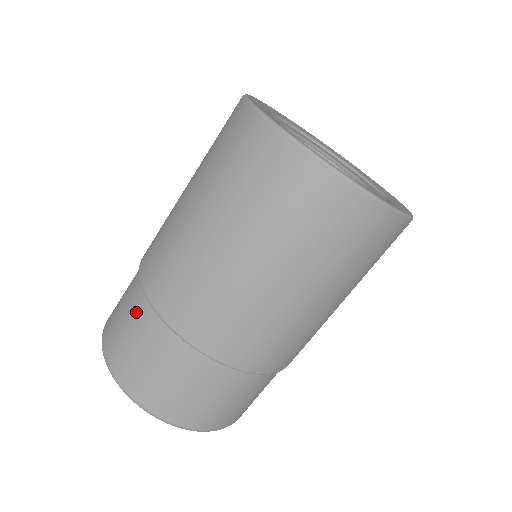
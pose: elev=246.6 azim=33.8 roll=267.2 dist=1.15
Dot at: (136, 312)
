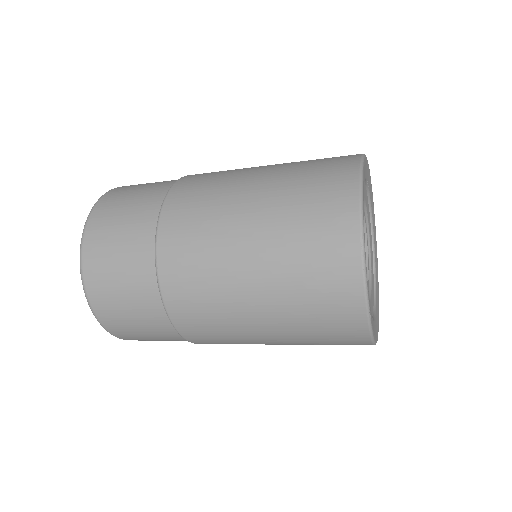
Dot at: (163, 334)
